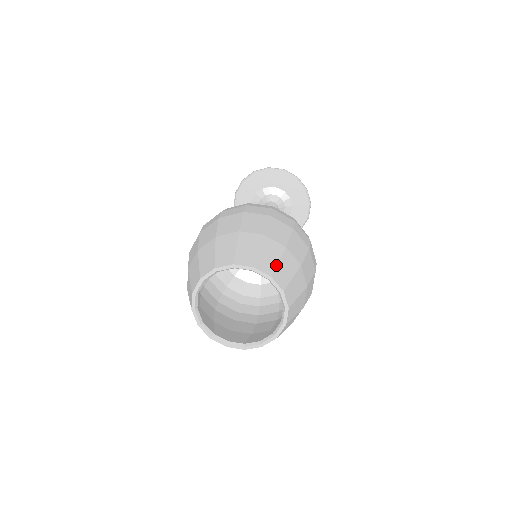
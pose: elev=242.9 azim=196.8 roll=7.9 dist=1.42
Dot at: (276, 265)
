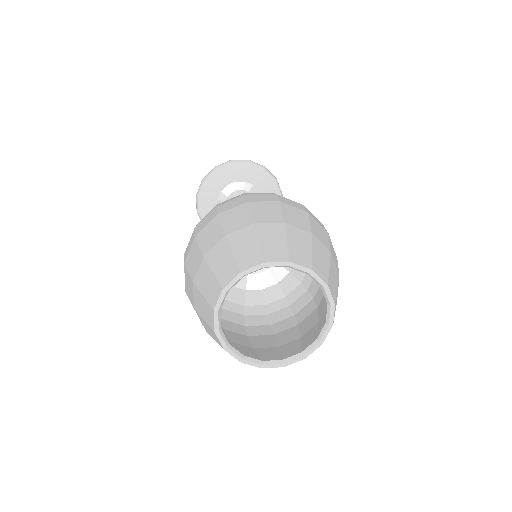
Dot at: (328, 272)
